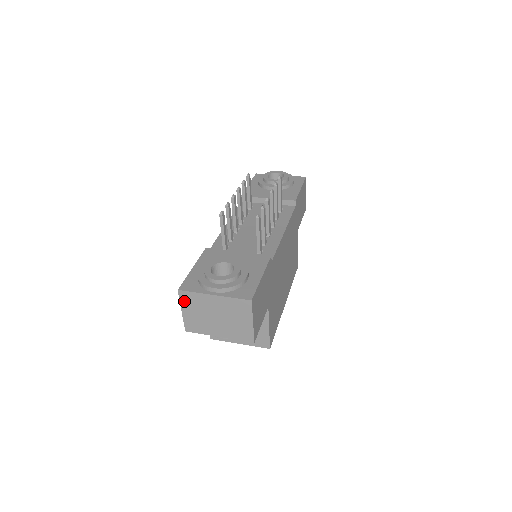
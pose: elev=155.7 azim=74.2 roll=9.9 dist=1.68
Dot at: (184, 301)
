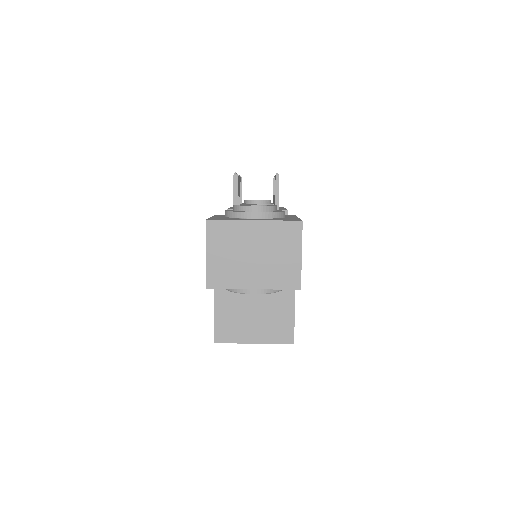
Dot at: (212, 237)
